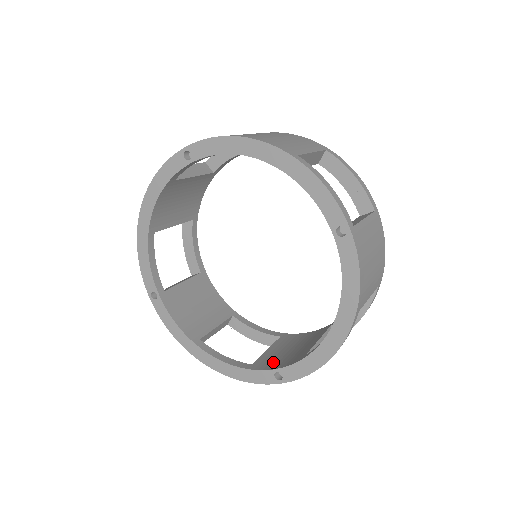
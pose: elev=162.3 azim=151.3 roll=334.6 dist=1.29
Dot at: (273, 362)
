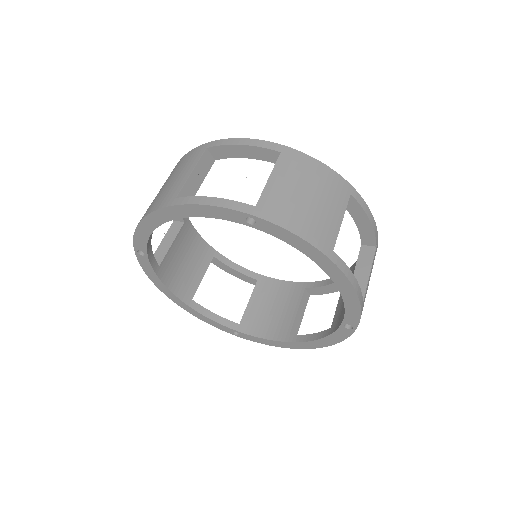
Dot at: (341, 315)
